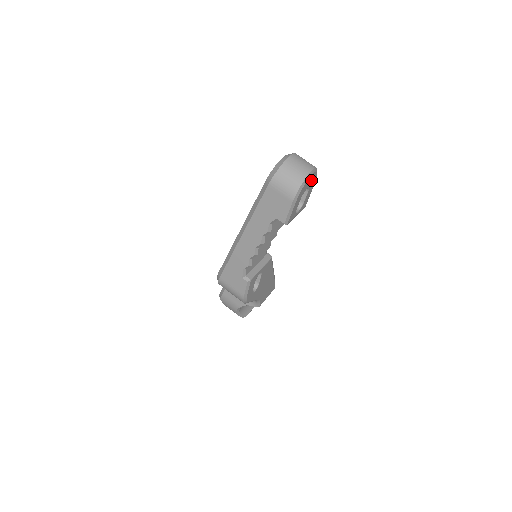
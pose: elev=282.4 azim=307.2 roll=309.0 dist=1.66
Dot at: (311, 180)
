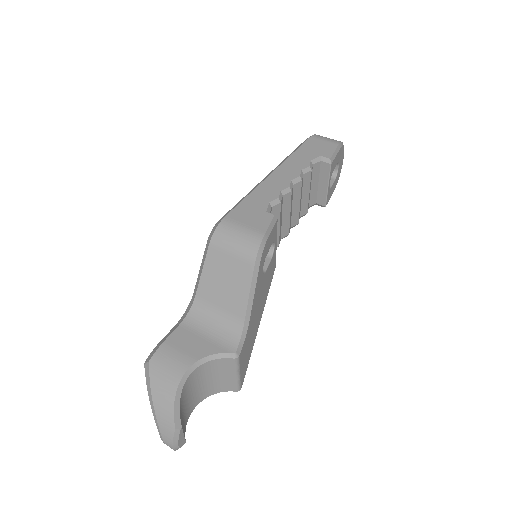
Dot at: (340, 167)
